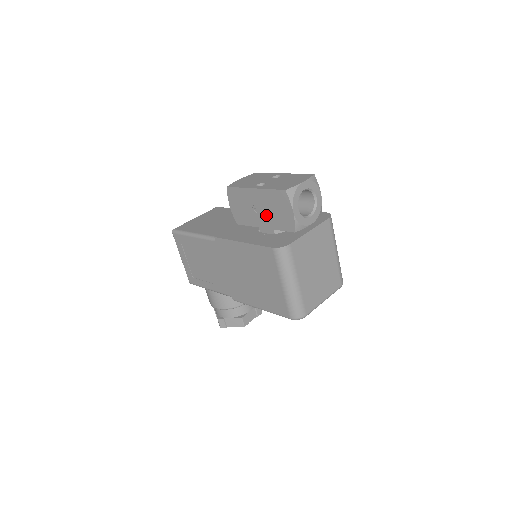
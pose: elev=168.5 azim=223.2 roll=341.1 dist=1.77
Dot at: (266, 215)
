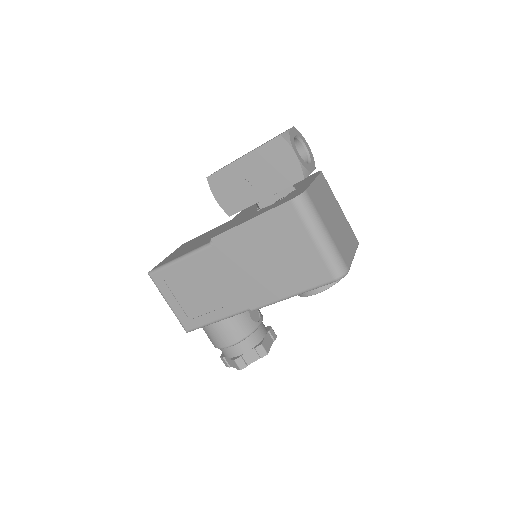
Dot at: (264, 180)
